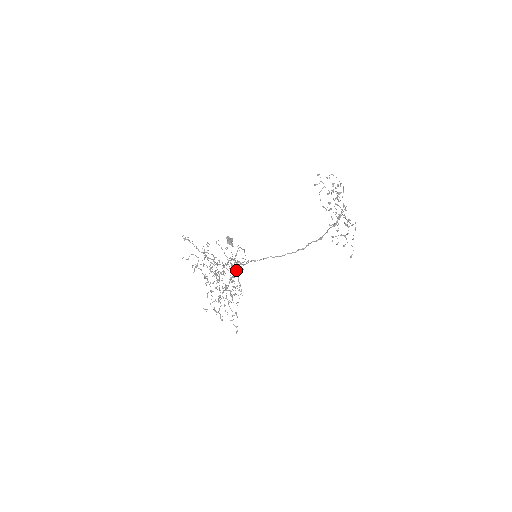
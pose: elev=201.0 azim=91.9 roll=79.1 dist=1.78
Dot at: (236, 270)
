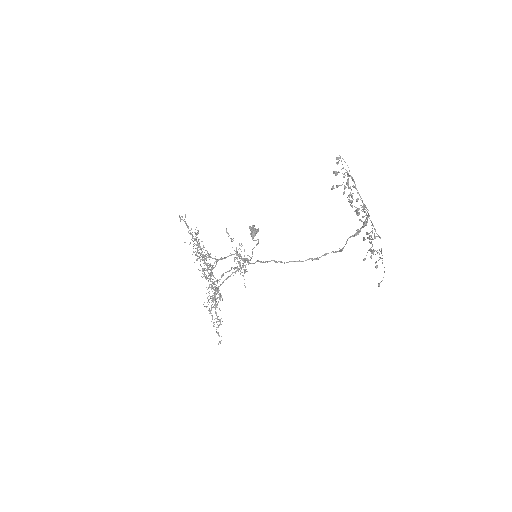
Dot at: (238, 268)
